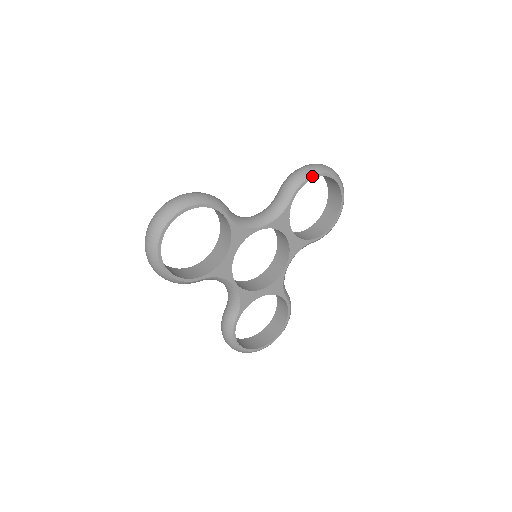
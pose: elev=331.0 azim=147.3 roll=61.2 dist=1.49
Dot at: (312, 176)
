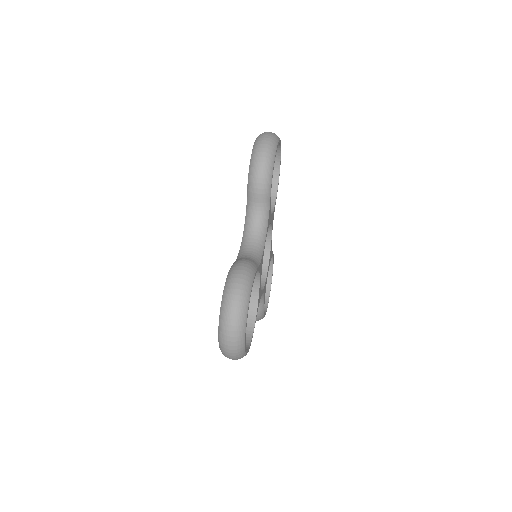
Dot at: occluded
